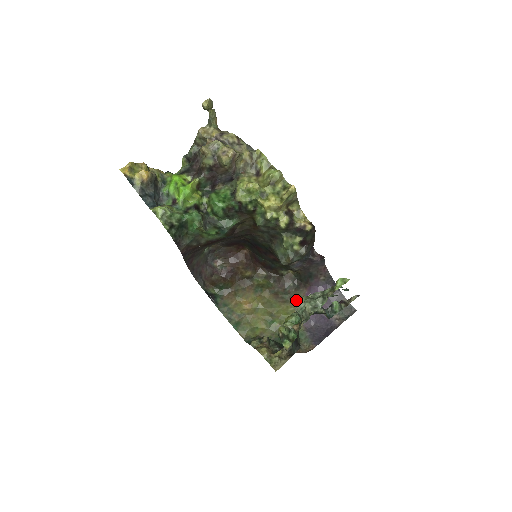
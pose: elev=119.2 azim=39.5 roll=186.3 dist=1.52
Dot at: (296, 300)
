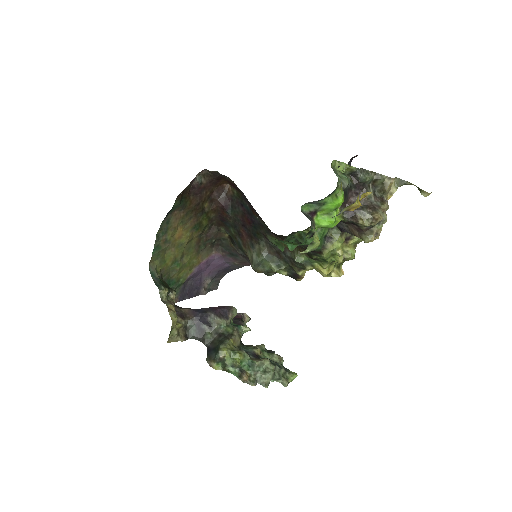
Dot at: (203, 256)
